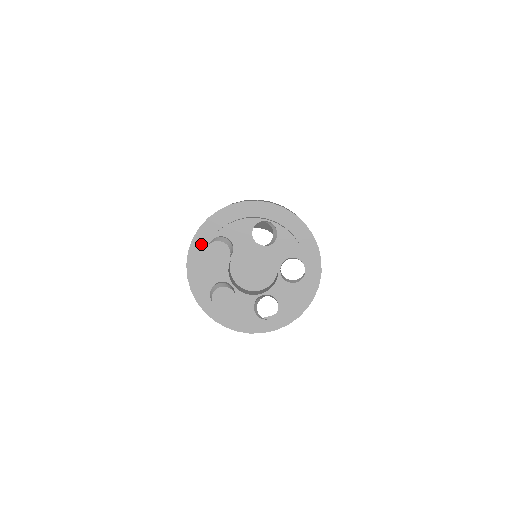
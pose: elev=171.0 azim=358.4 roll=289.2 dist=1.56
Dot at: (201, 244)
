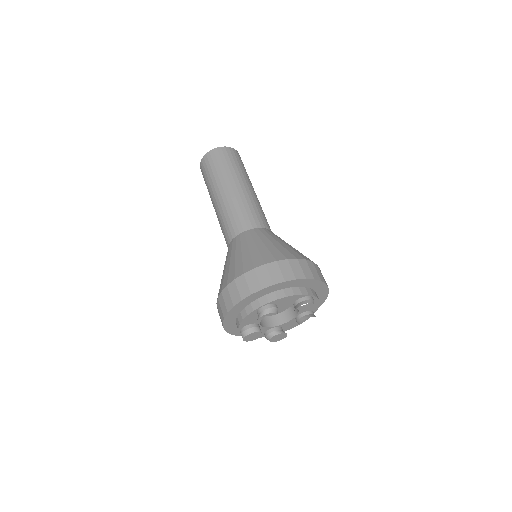
Dot at: (233, 329)
